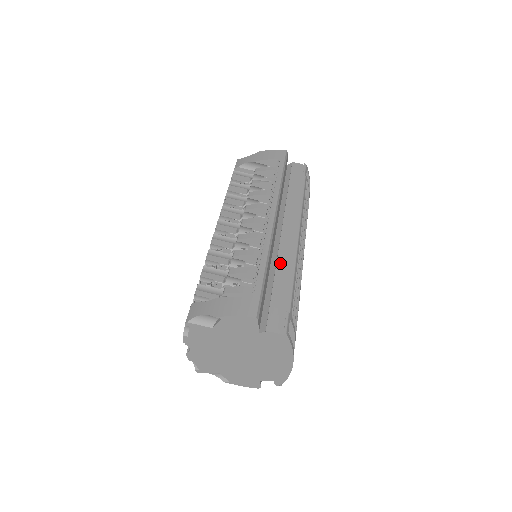
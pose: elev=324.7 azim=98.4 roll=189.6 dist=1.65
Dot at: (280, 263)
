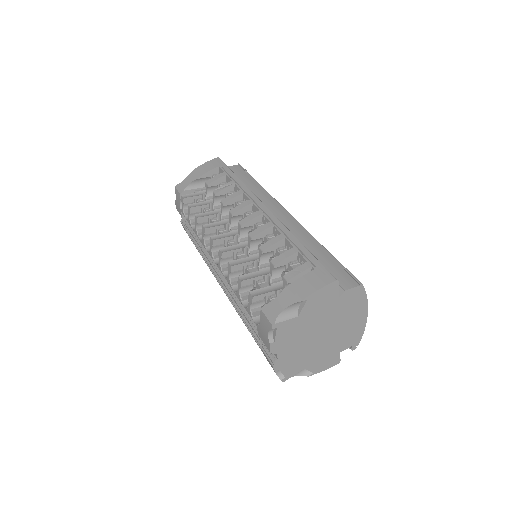
Dot at: (300, 239)
